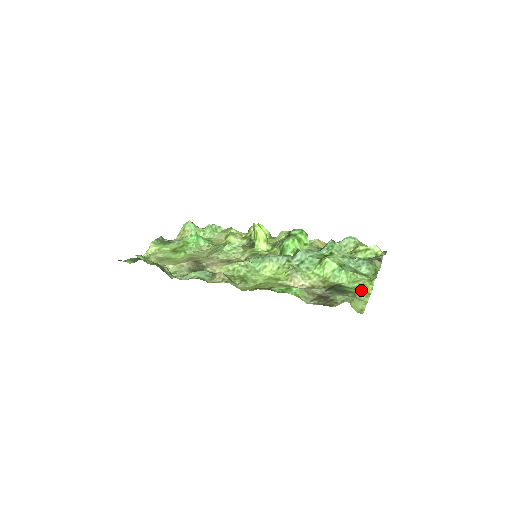
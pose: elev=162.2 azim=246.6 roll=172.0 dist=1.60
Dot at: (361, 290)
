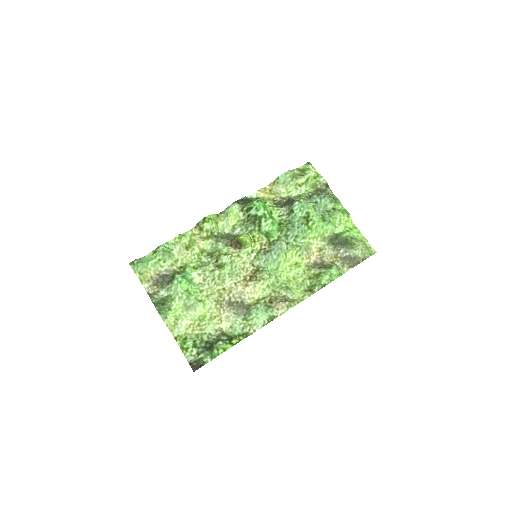
Dot at: (350, 229)
